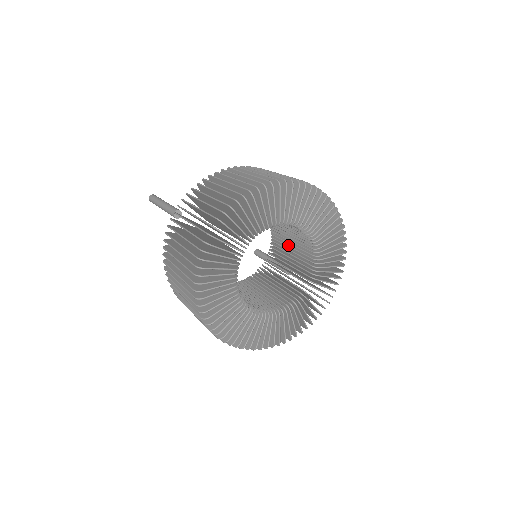
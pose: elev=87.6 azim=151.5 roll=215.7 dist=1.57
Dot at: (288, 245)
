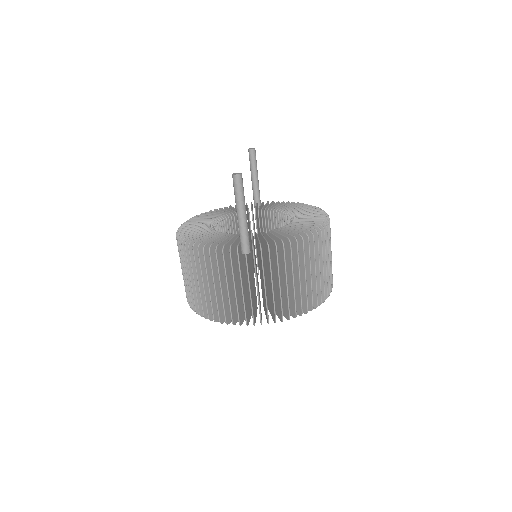
Dot at: occluded
